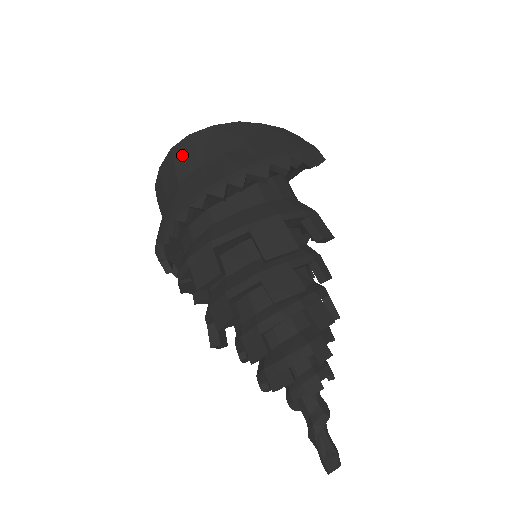
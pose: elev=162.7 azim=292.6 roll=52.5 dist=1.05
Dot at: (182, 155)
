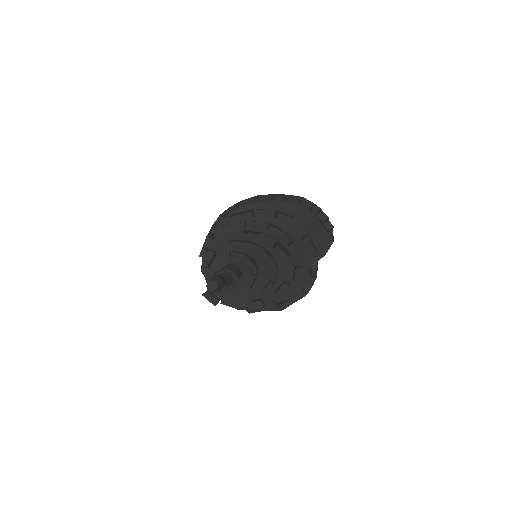
Dot at: occluded
